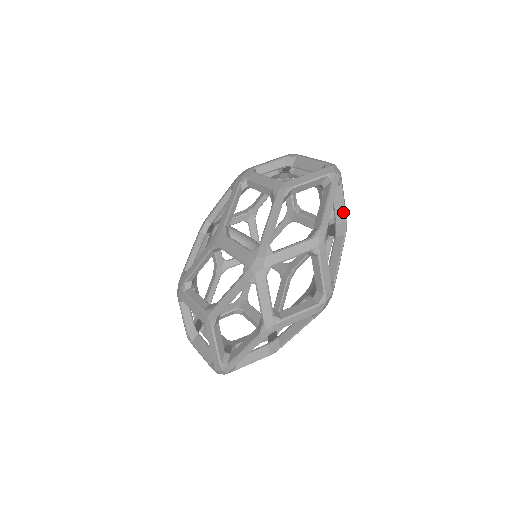
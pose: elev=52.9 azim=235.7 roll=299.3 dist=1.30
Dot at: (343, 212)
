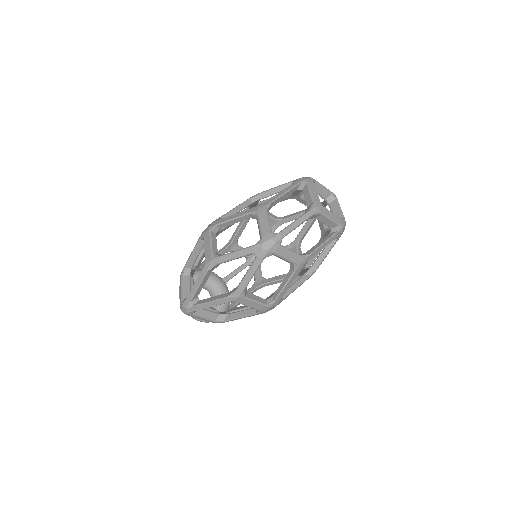
Dot at: occluded
